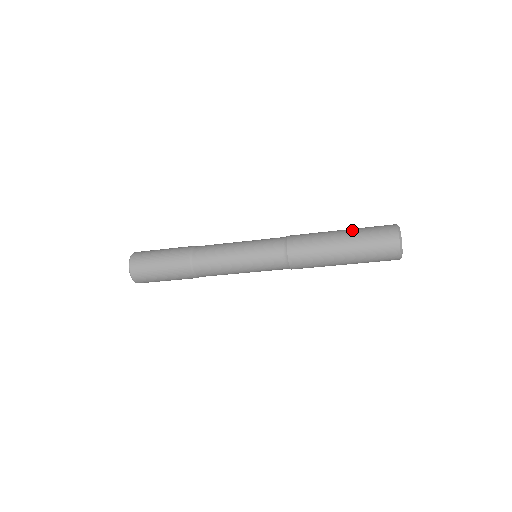
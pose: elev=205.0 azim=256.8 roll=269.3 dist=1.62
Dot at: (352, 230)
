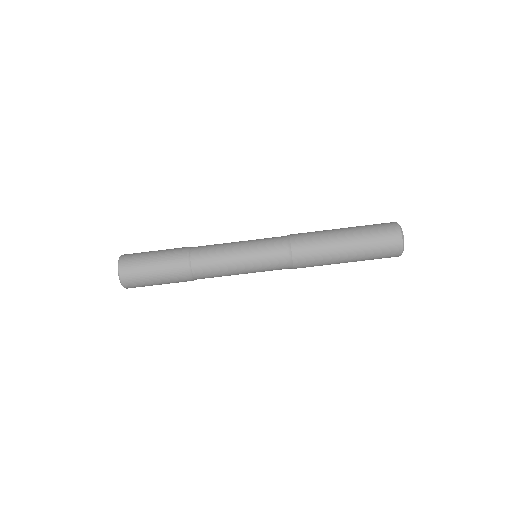
Dot at: occluded
